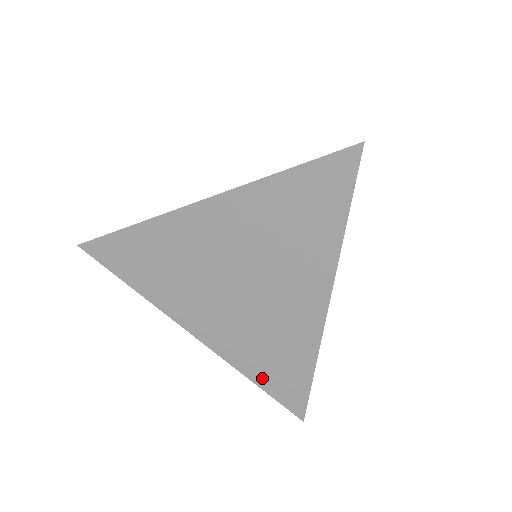
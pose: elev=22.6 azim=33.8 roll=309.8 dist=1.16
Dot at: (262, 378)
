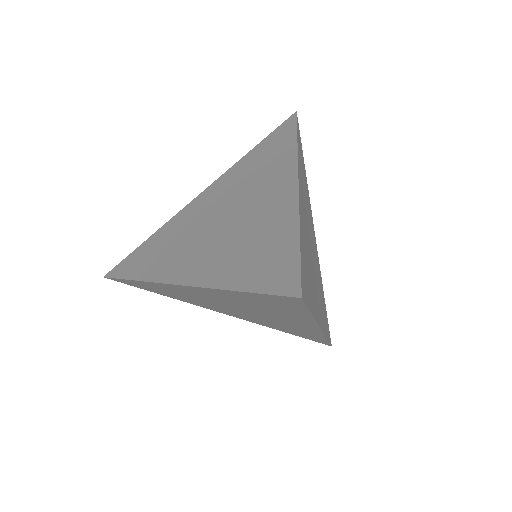
Dot at: (289, 332)
